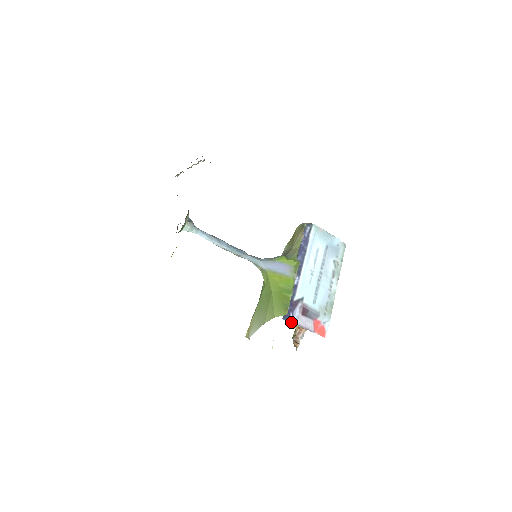
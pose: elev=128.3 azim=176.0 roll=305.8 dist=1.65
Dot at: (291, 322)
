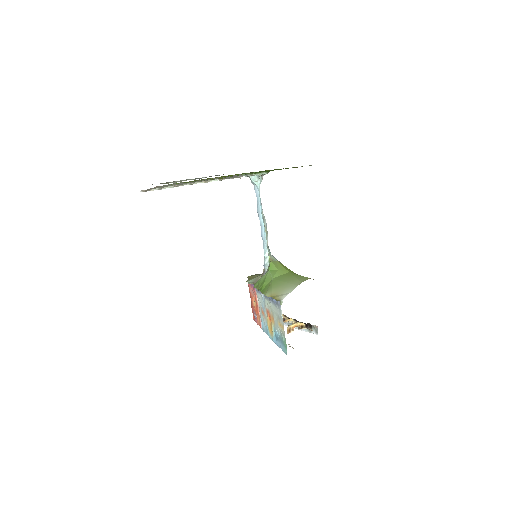
Dot at: occluded
